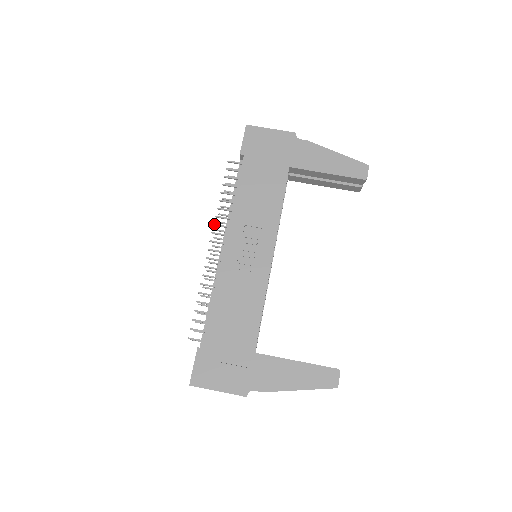
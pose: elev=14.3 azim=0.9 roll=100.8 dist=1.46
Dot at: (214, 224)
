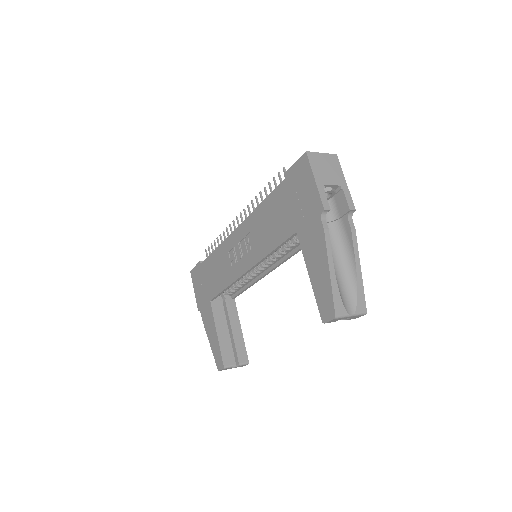
Dot at: (247, 205)
